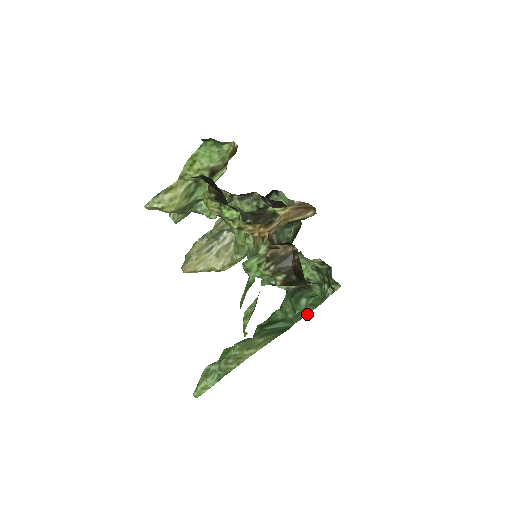
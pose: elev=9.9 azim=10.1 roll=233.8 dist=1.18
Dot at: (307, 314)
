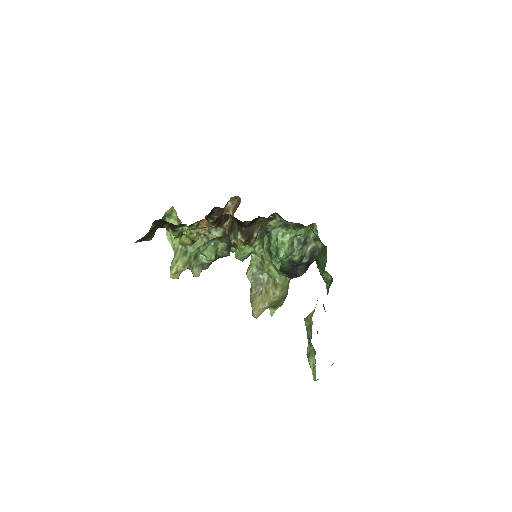
Dot at: (326, 262)
